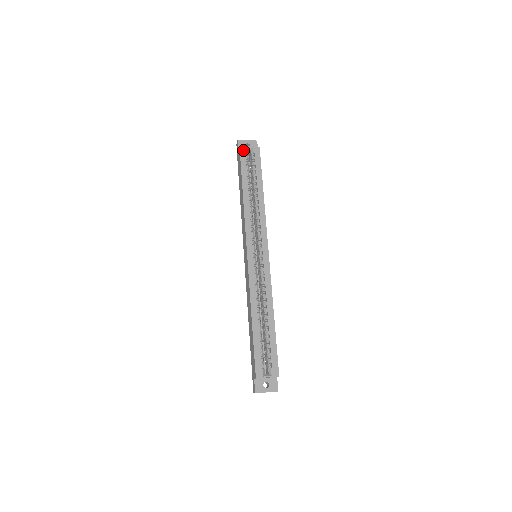
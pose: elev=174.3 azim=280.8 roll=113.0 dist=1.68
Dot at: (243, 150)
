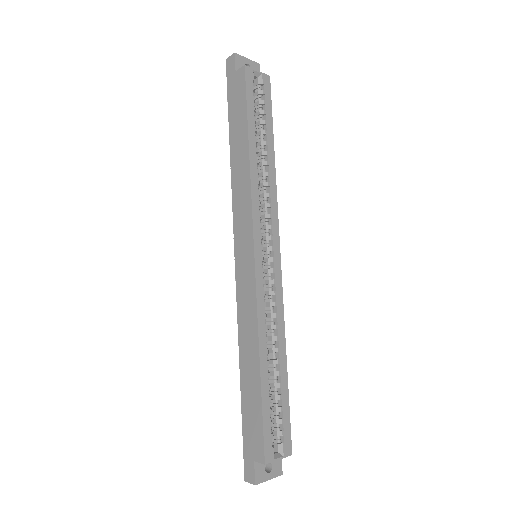
Dot at: (249, 74)
